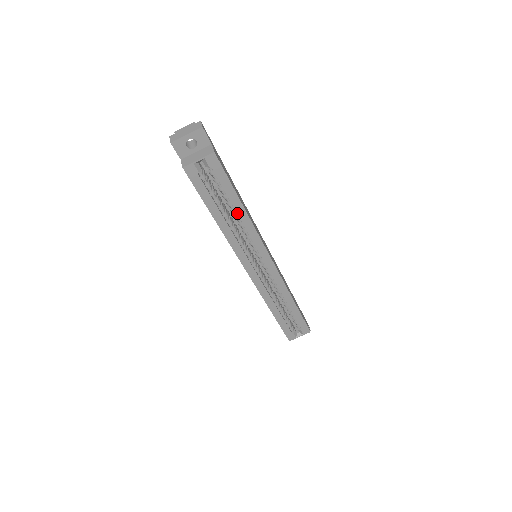
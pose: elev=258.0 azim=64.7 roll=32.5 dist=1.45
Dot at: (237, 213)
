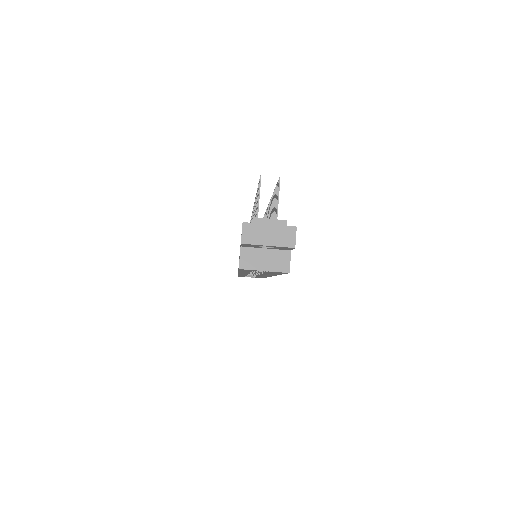
Dot at: (268, 274)
